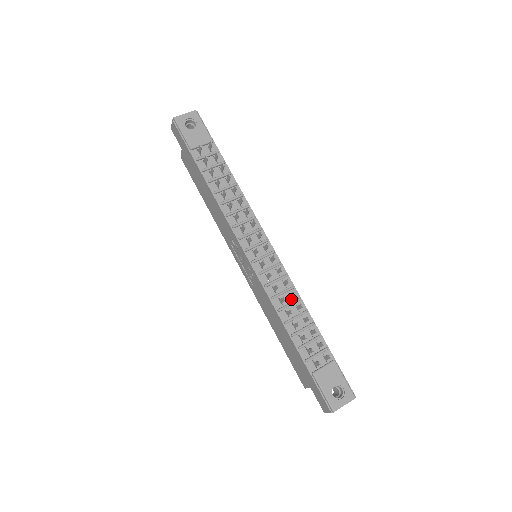
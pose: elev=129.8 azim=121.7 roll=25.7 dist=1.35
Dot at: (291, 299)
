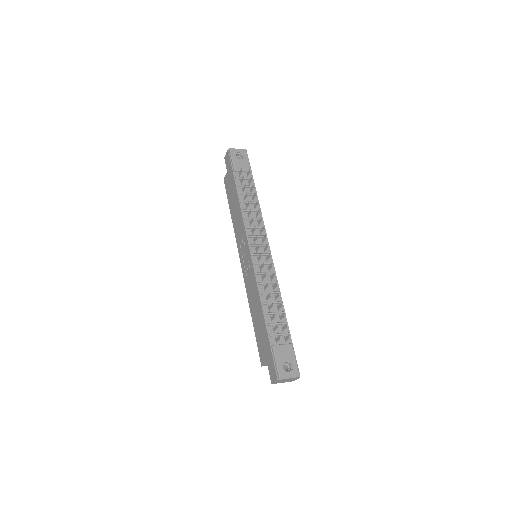
Dot at: occluded
